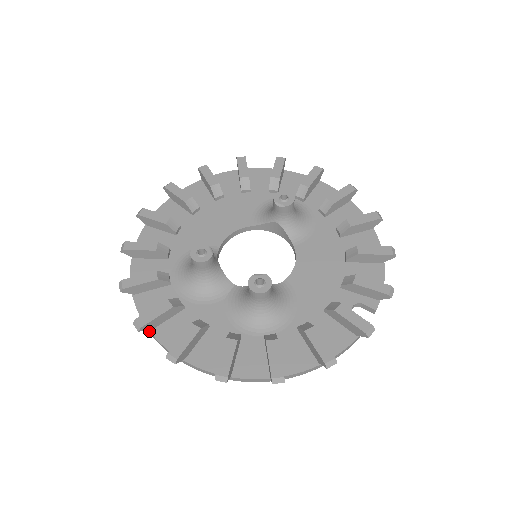
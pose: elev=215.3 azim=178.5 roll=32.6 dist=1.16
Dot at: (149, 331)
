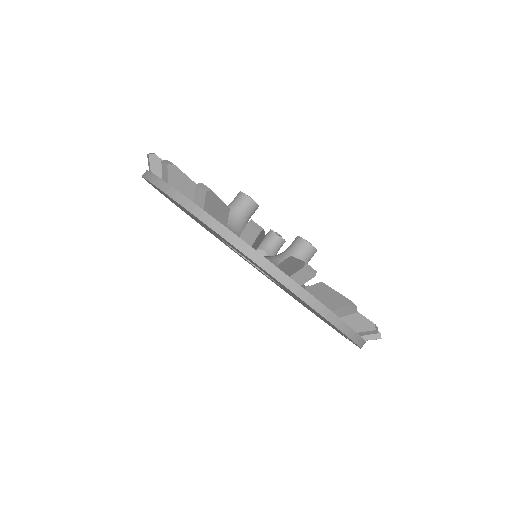
Dot at: (200, 209)
